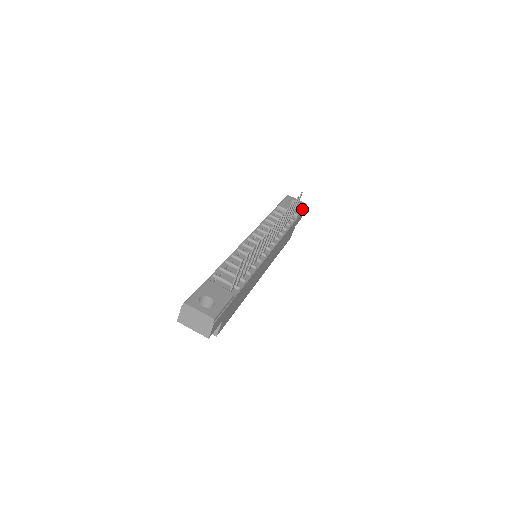
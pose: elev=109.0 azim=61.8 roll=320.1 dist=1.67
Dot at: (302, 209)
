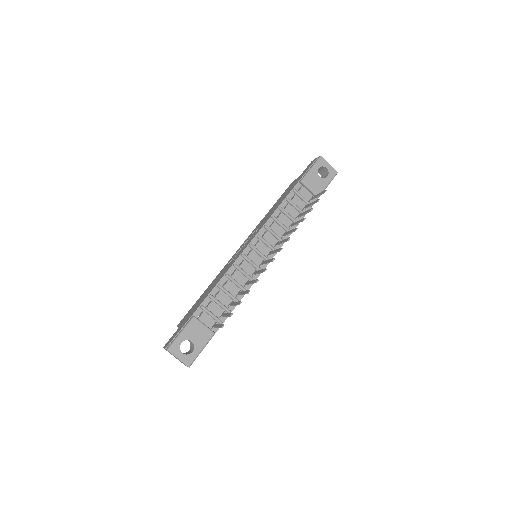
Dot at: occluded
